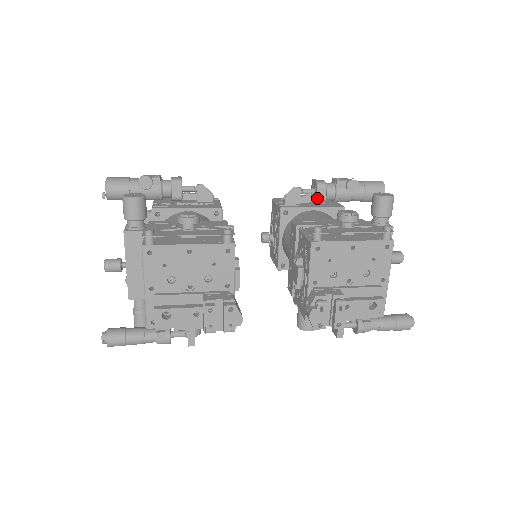
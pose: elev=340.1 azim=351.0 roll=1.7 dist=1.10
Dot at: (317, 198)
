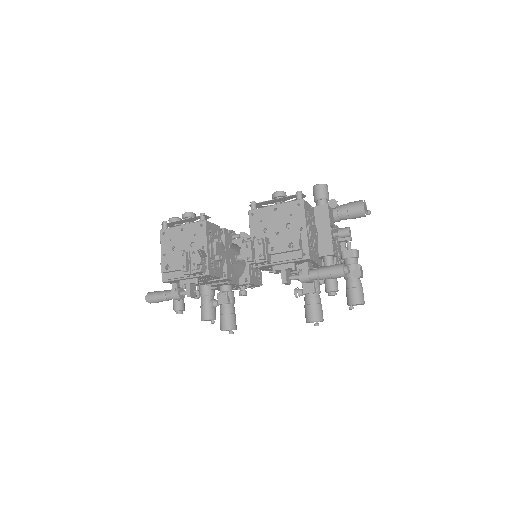
Dot at: occluded
